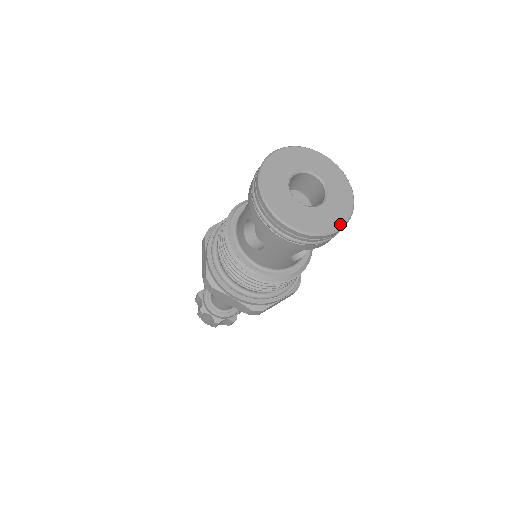
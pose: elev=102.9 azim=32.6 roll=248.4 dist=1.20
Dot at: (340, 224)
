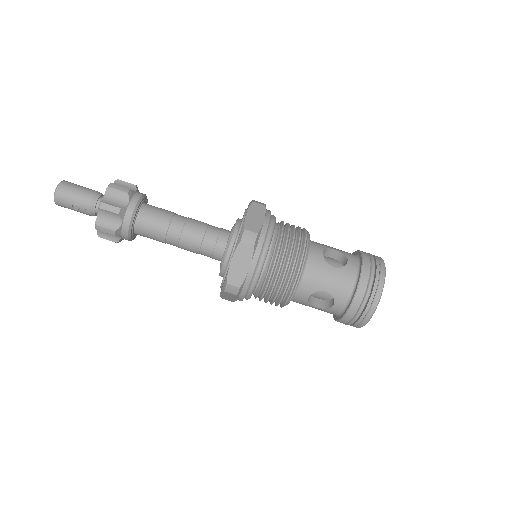
Dot at: occluded
